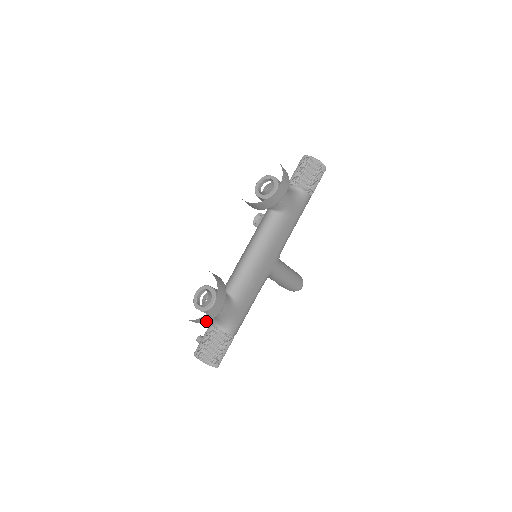
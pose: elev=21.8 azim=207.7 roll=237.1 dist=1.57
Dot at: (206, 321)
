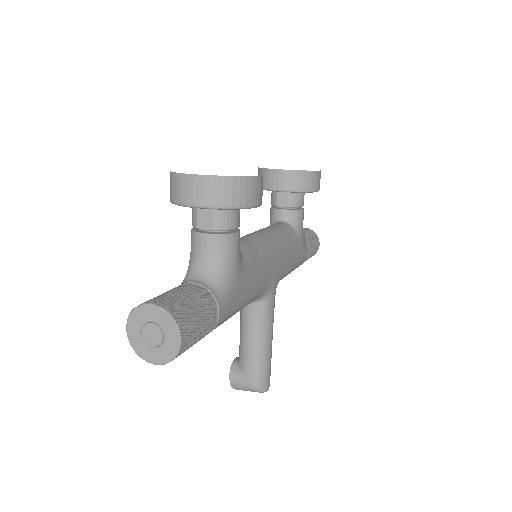
Dot at: (232, 201)
